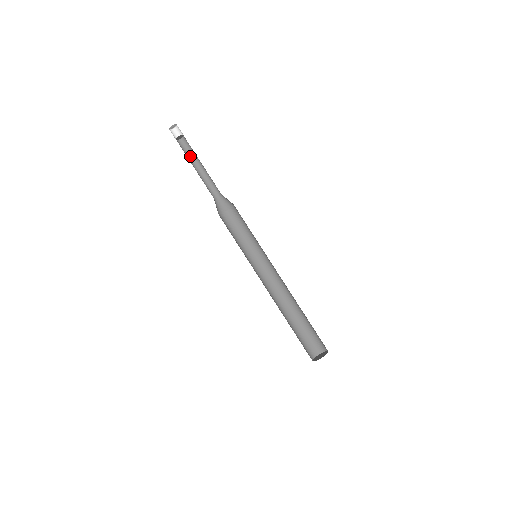
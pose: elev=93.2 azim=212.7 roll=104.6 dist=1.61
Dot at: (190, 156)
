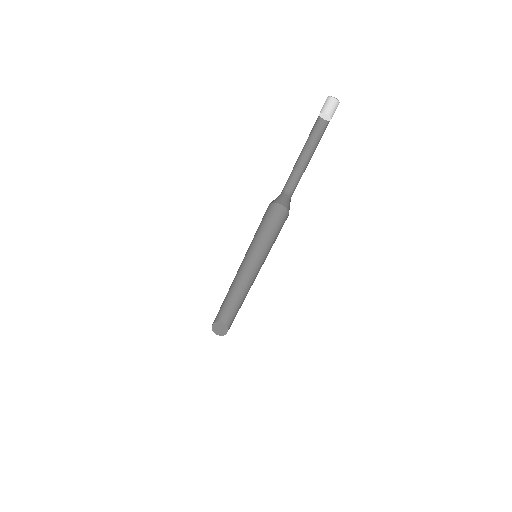
Dot at: (312, 138)
